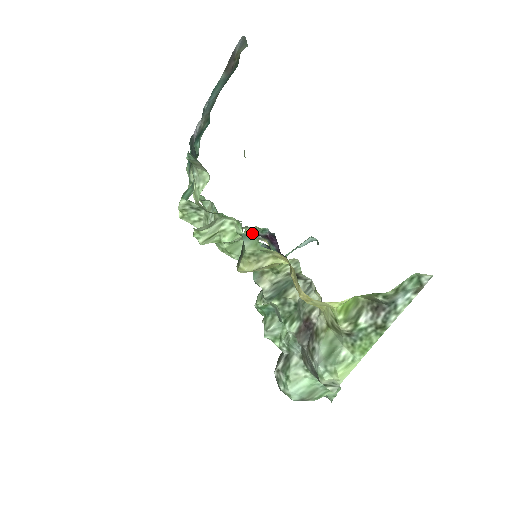
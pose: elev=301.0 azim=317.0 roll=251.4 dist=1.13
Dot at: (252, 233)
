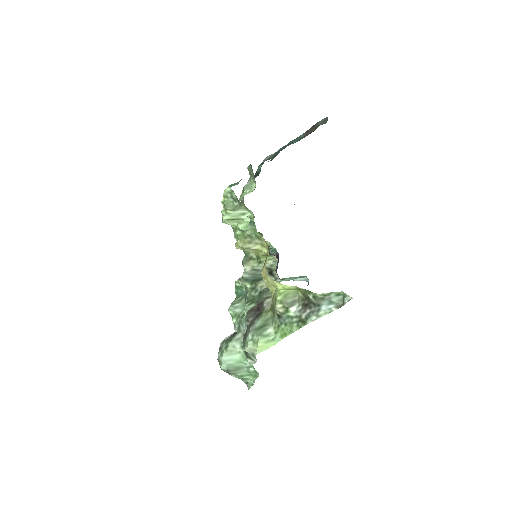
Dot at: (260, 233)
